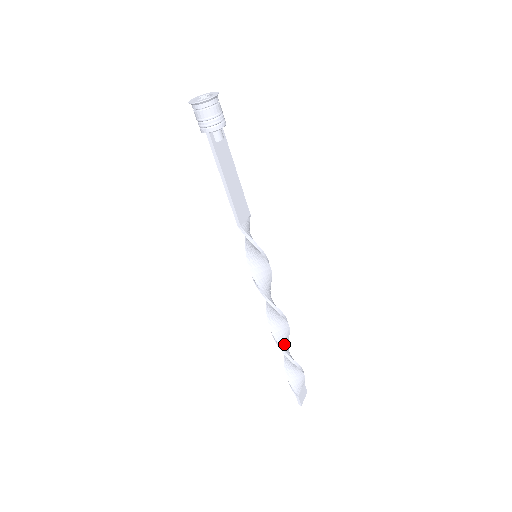
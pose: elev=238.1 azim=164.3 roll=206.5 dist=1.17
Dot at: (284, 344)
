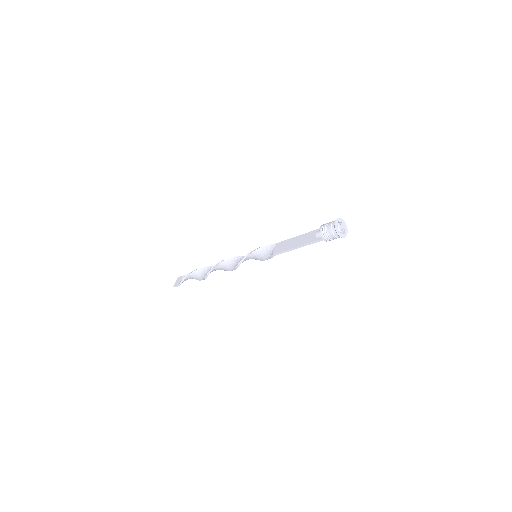
Dot at: occluded
